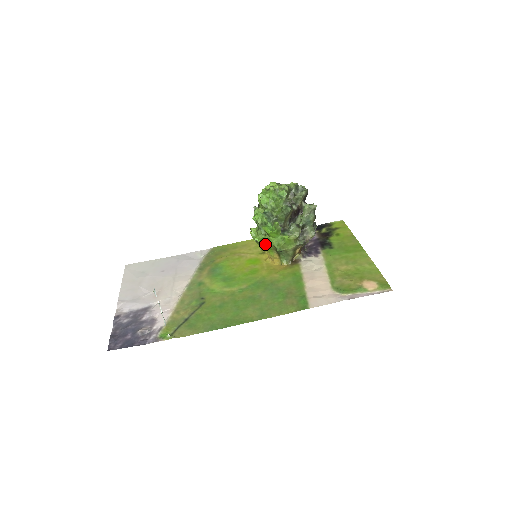
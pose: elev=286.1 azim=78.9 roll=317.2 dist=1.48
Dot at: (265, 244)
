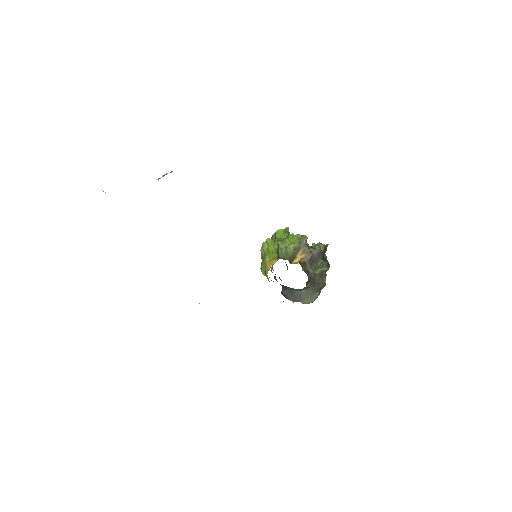
Dot at: (270, 246)
